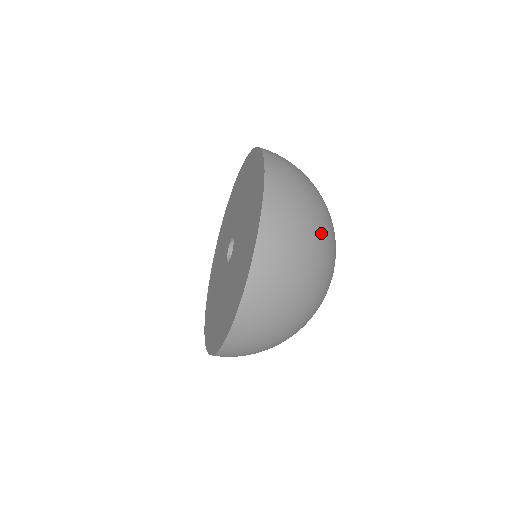
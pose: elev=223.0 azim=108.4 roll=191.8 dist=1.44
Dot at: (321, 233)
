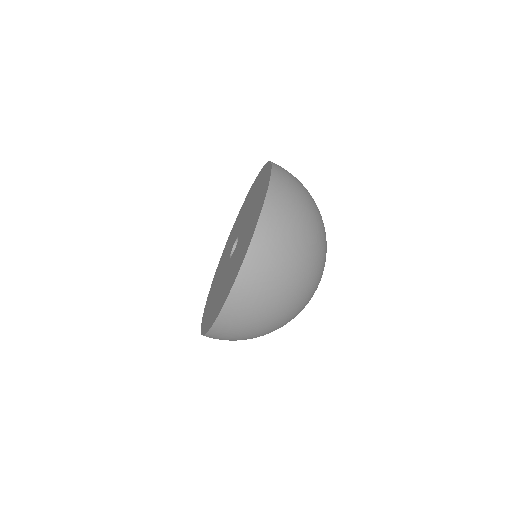
Dot at: (303, 269)
